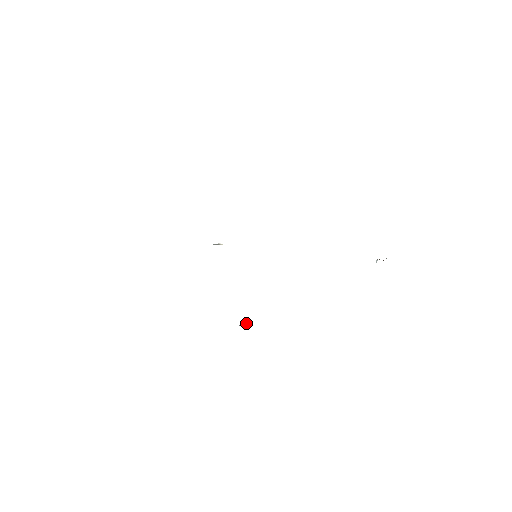
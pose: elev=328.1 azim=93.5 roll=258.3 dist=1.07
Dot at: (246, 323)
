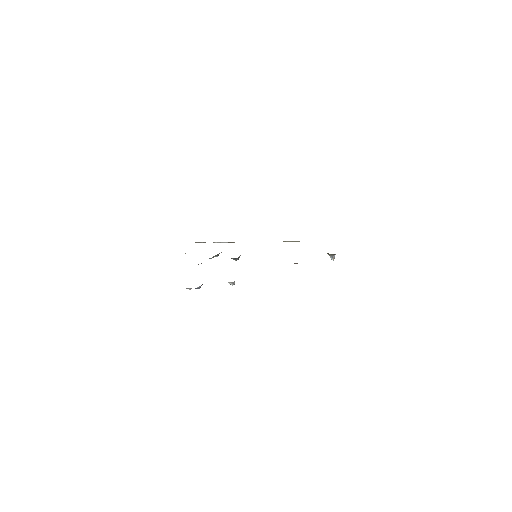
Dot at: occluded
